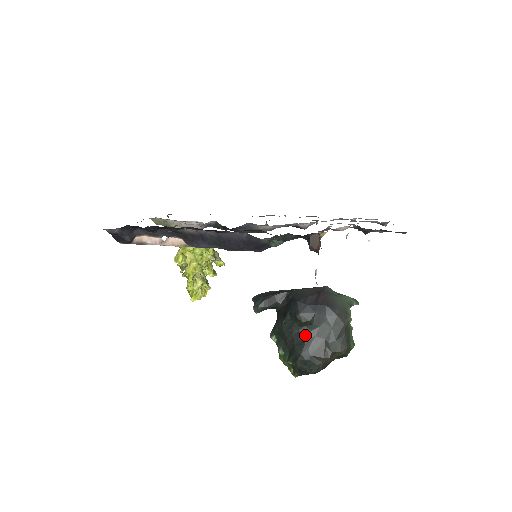
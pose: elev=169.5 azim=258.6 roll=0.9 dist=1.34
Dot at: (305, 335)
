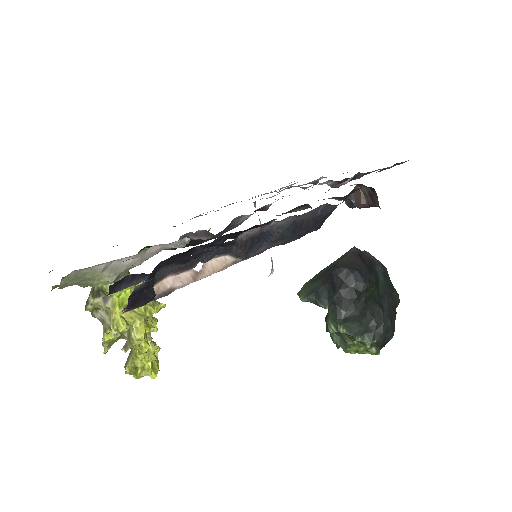
Dot at: (377, 302)
